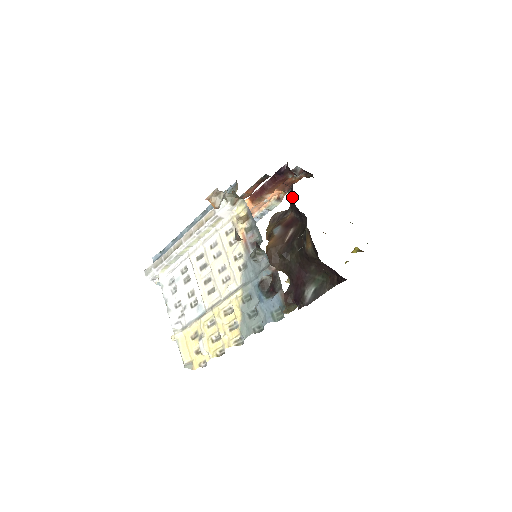
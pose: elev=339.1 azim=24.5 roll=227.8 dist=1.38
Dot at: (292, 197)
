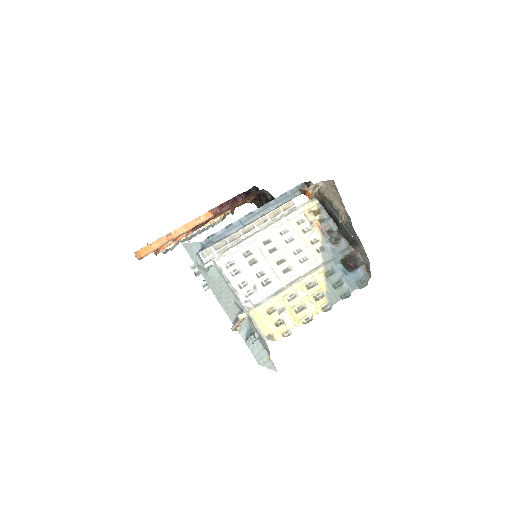
Dot at: occluded
